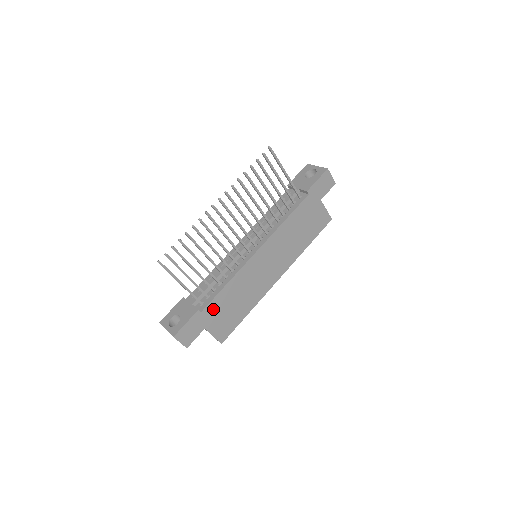
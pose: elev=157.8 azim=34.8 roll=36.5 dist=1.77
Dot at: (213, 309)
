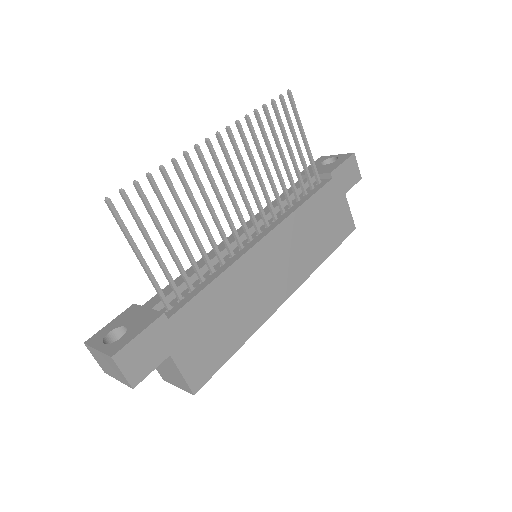
Dot at: (188, 320)
